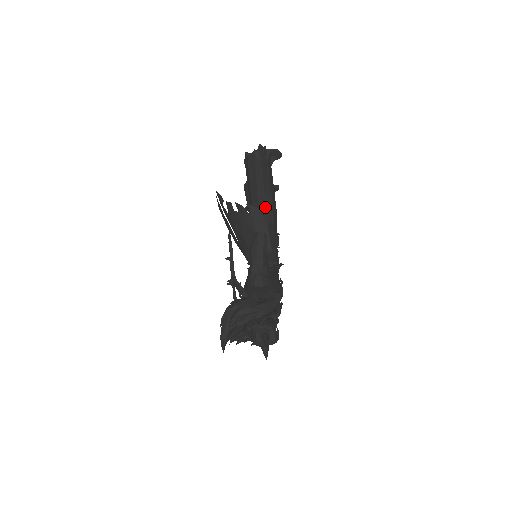
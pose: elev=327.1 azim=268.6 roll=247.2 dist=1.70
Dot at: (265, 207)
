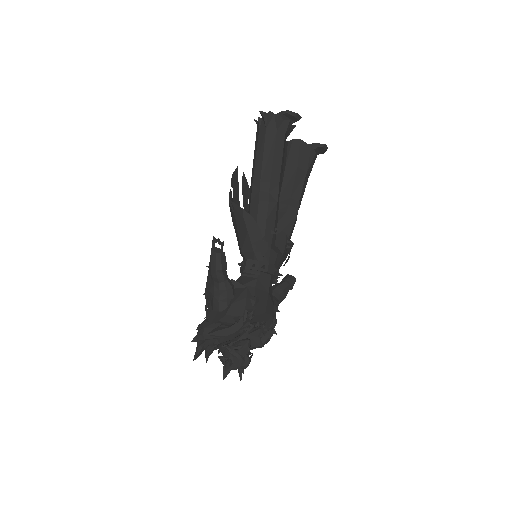
Dot at: (257, 200)
